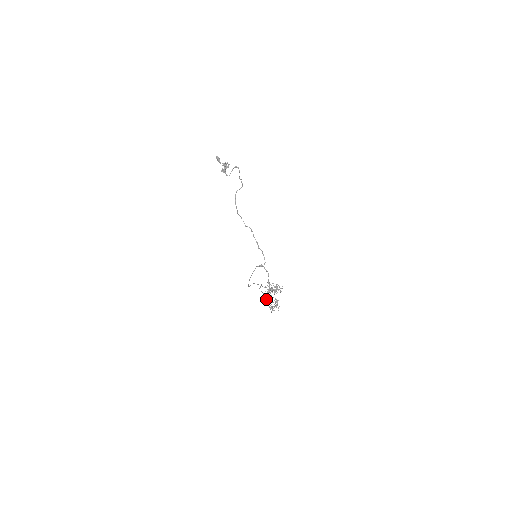
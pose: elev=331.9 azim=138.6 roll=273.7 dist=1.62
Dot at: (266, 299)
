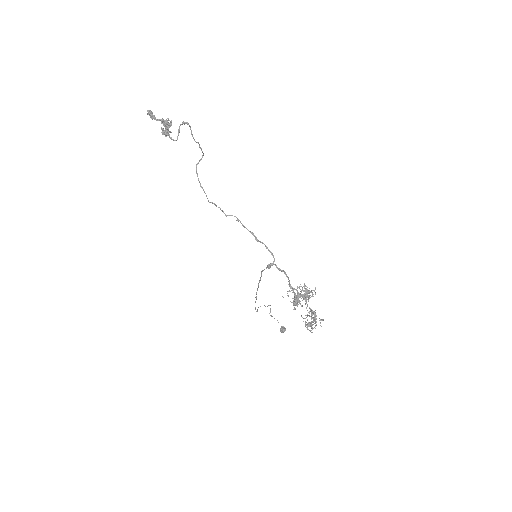
Dot at: (281, 326)
